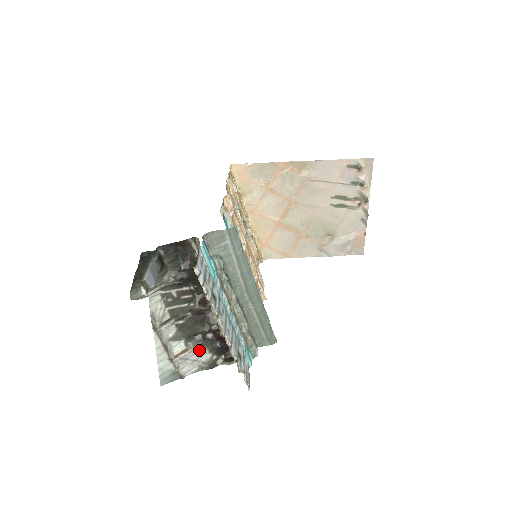
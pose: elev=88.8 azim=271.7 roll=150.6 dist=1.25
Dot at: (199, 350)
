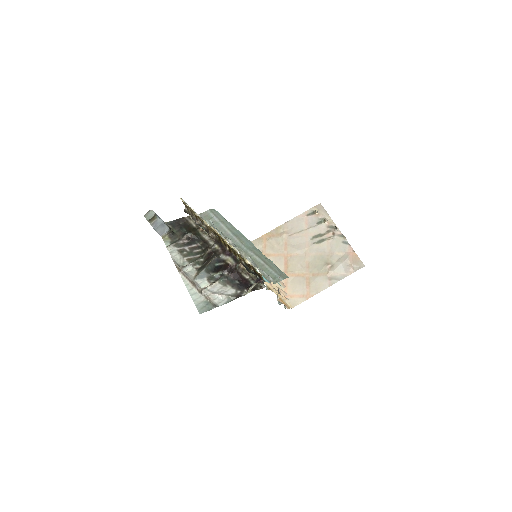
Dot at: (222, 286)
